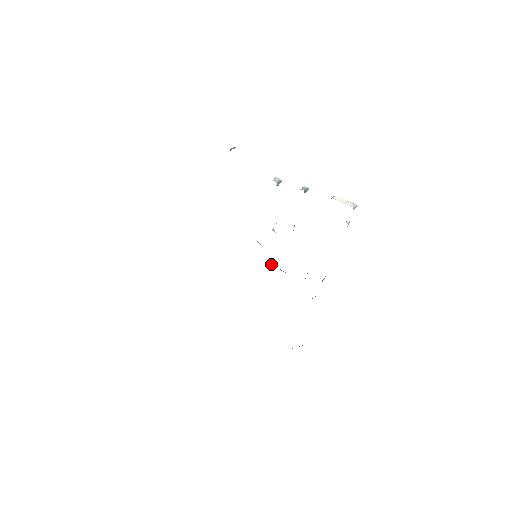
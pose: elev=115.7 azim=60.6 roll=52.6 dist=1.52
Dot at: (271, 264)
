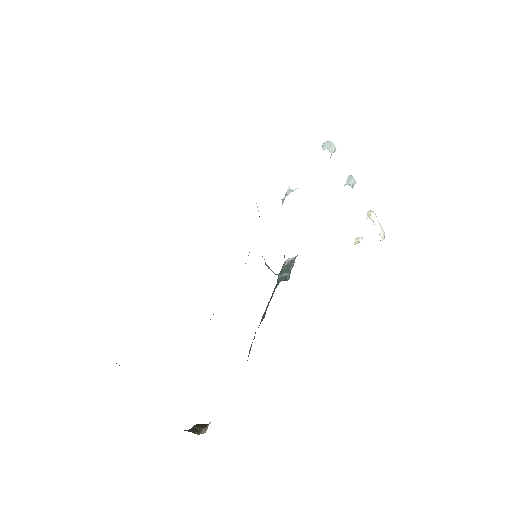
Dot at: occluded
